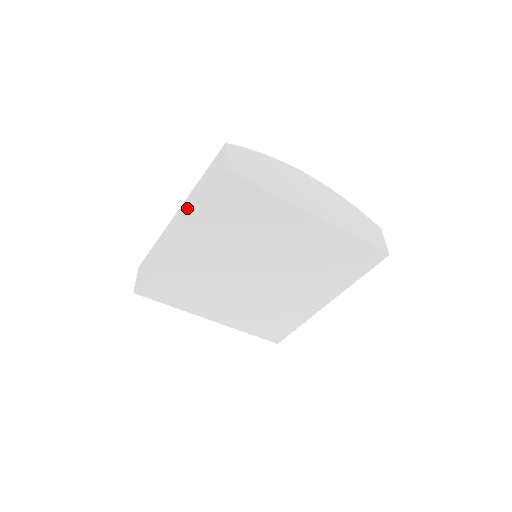
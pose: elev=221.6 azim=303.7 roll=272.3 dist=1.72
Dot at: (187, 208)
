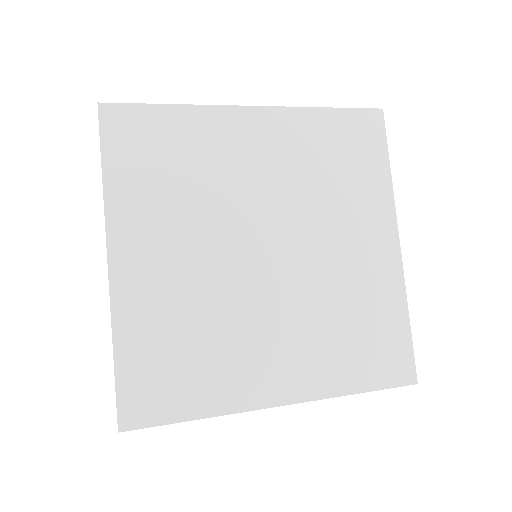
Dot at: occluded
